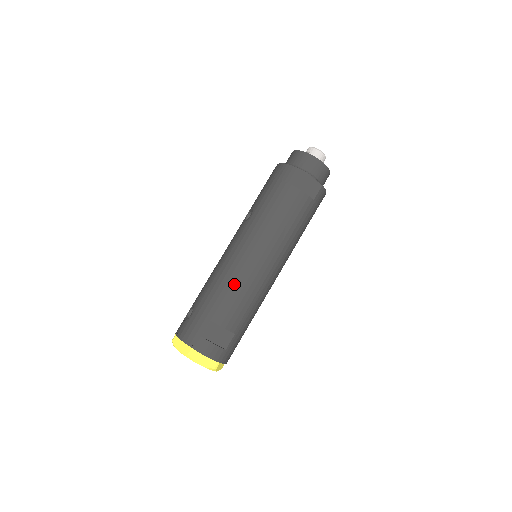
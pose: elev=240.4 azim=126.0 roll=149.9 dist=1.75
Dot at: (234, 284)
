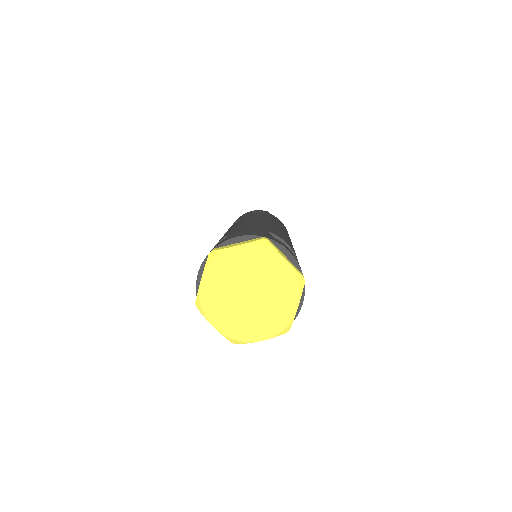
Dot at: (270, 225)
